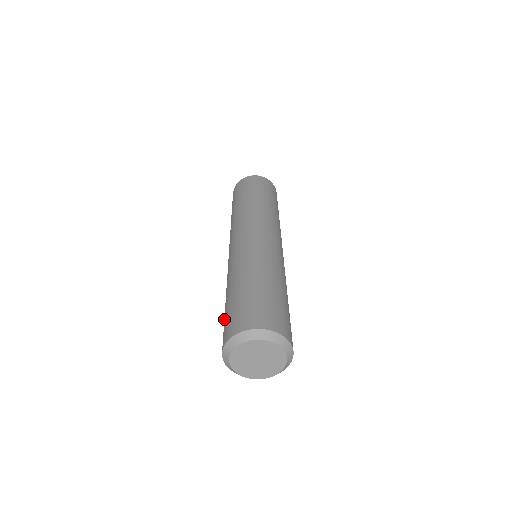
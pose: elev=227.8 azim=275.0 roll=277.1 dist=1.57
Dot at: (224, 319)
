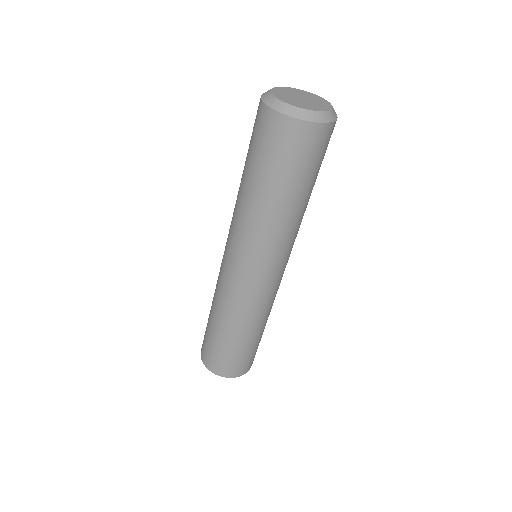
Dot at: (207, 338)
